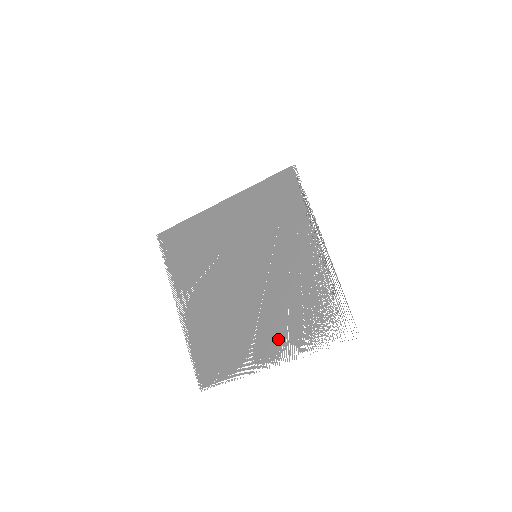
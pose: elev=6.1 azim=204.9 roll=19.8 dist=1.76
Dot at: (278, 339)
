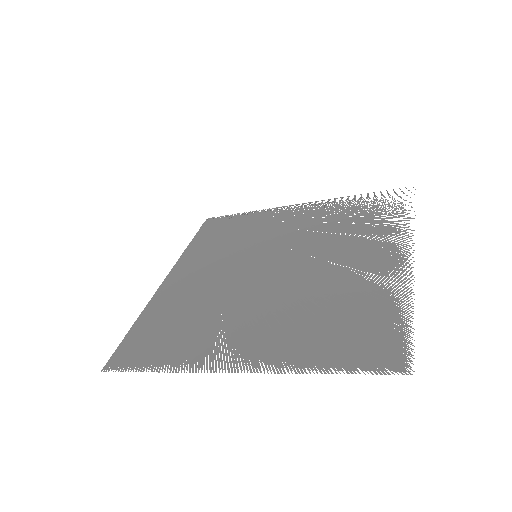
Dot at: (375, 247)
